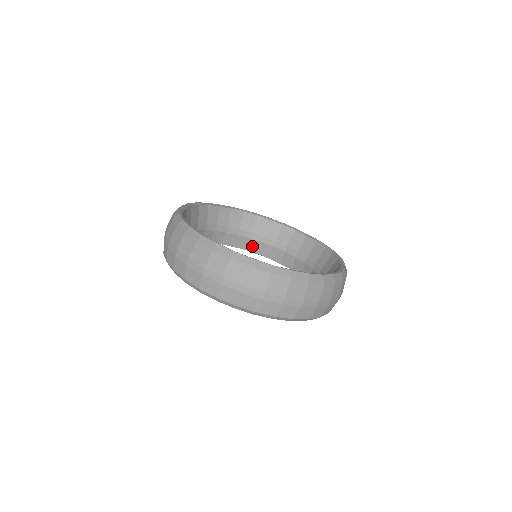
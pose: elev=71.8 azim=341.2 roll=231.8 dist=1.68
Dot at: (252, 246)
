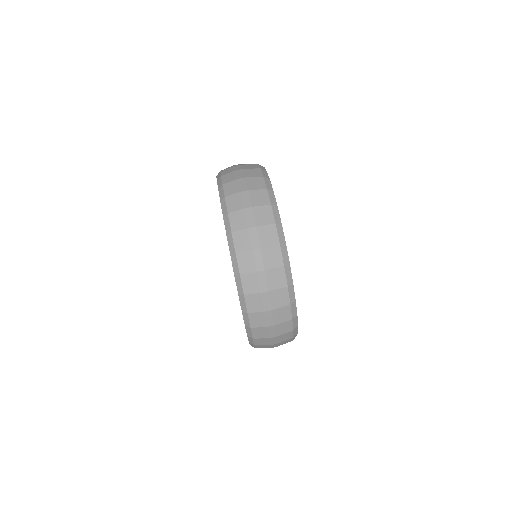
Dot at: occluded
